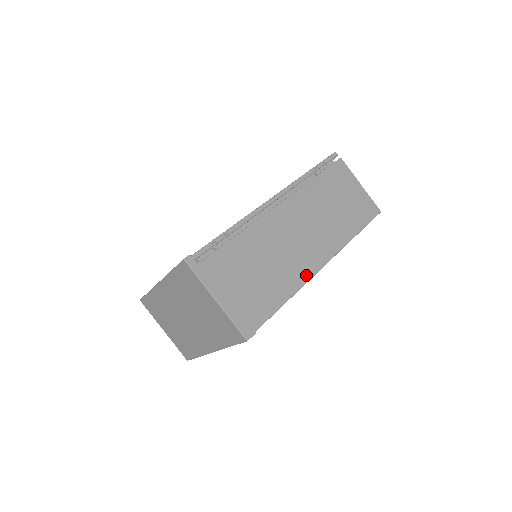
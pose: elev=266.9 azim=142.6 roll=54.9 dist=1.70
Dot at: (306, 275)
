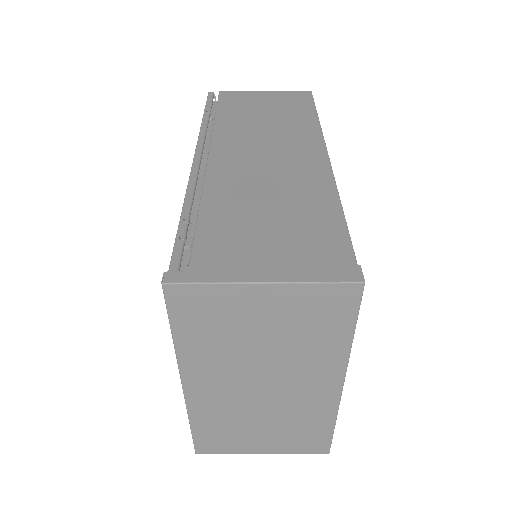
Dot at: (324, 175)
